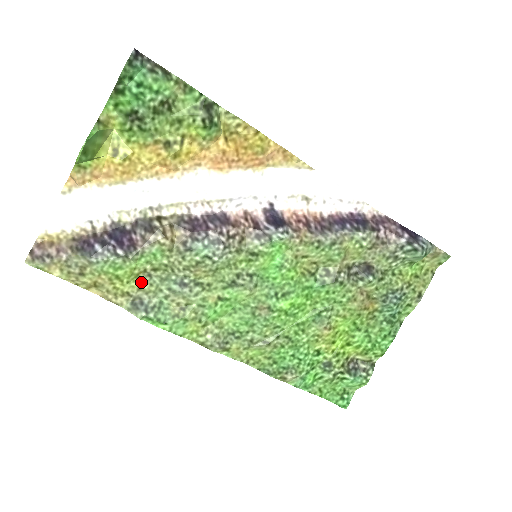
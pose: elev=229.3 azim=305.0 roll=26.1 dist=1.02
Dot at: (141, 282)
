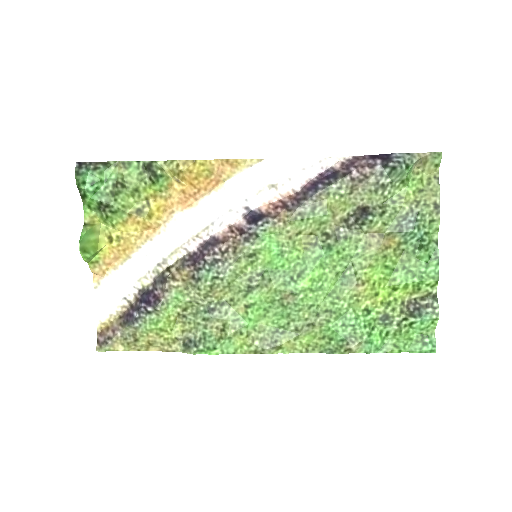
Dot at: (181, 325)
